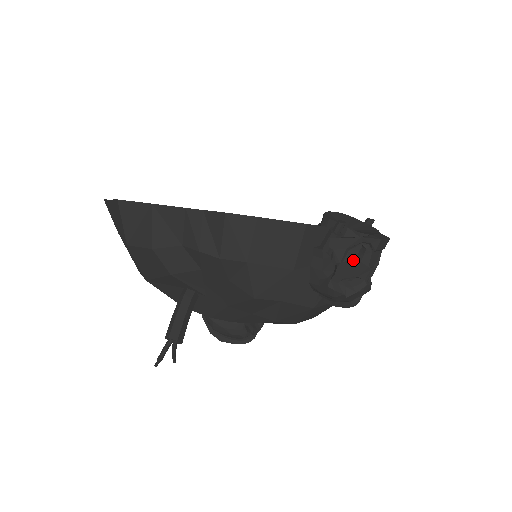
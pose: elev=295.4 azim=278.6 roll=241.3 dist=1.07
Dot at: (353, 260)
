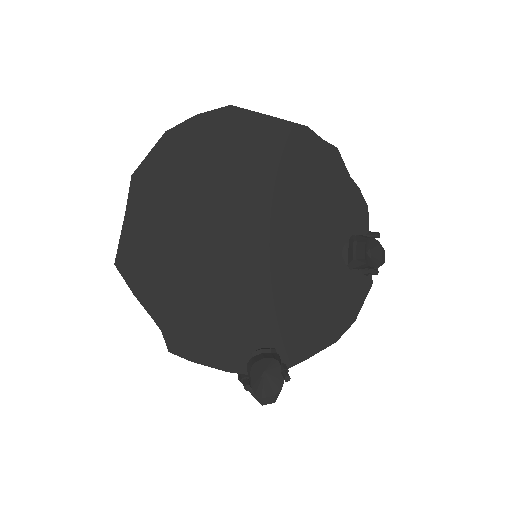
Dot at: occluded
